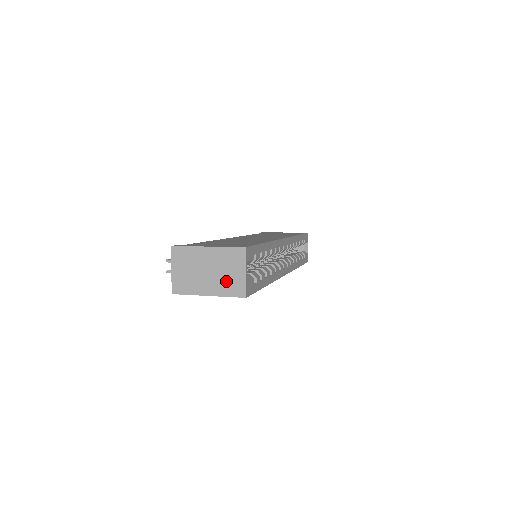
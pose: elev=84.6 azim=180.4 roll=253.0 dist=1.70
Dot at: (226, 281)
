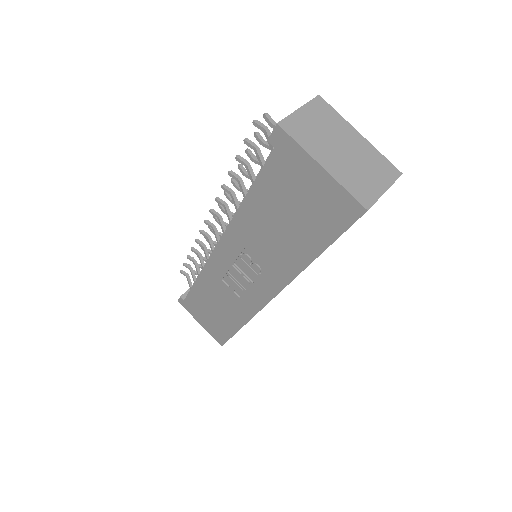
Dot at: (357, 176)
